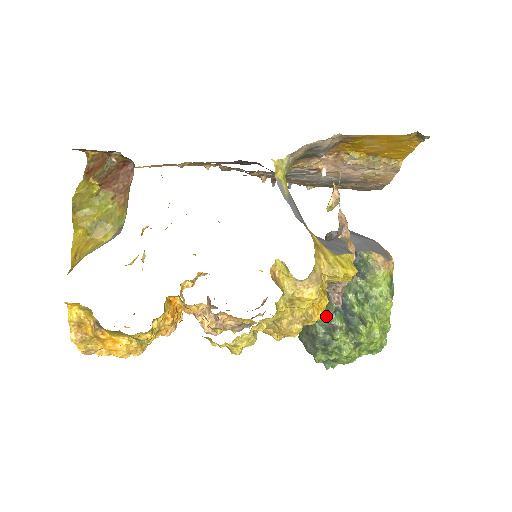
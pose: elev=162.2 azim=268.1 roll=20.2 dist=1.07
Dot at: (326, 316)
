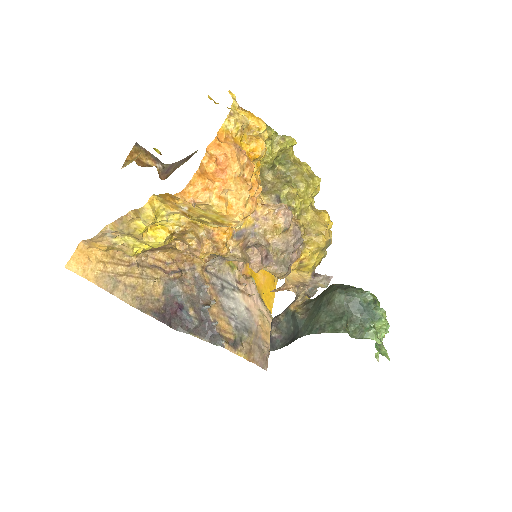
Dot at: occluded
